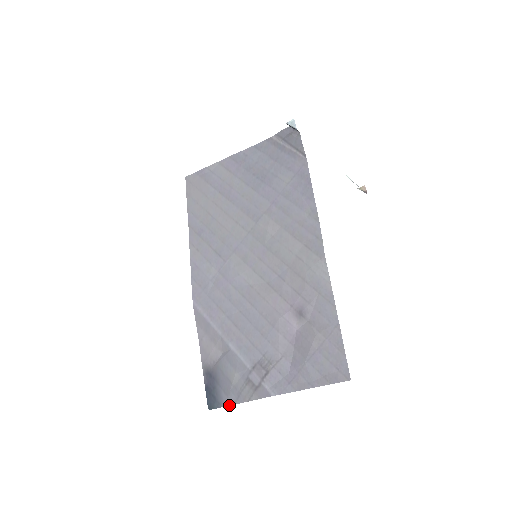
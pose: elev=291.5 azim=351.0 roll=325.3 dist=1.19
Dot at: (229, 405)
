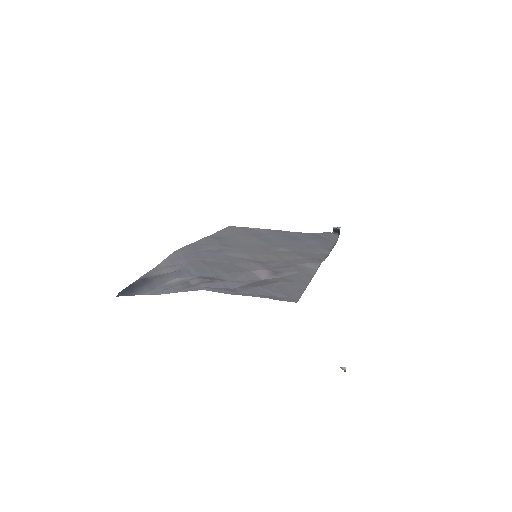
Dot at: (145, 294)
